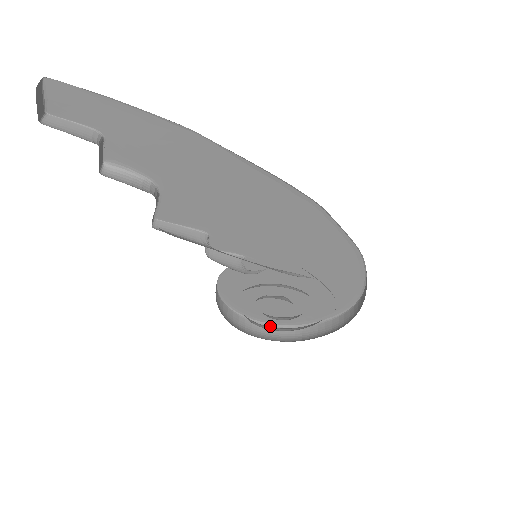
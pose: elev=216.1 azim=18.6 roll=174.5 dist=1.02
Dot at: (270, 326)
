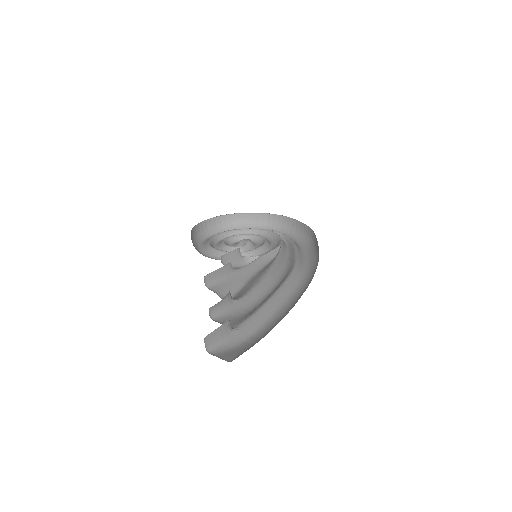
Dot at: (209, 220)
